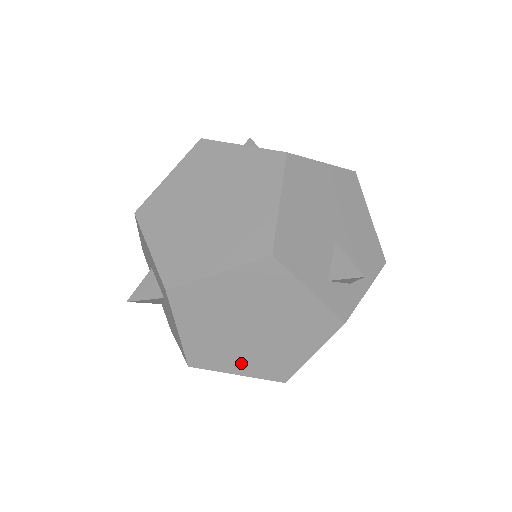
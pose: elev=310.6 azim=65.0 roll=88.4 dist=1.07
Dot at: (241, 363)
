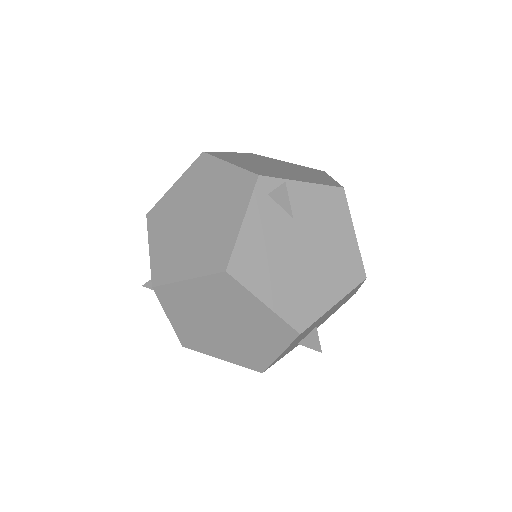
Dot at: occluded
